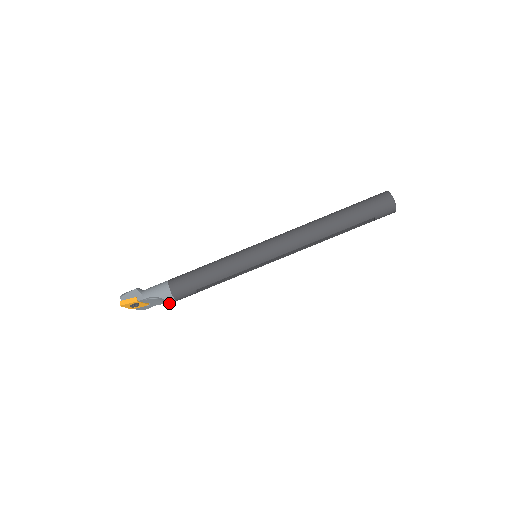
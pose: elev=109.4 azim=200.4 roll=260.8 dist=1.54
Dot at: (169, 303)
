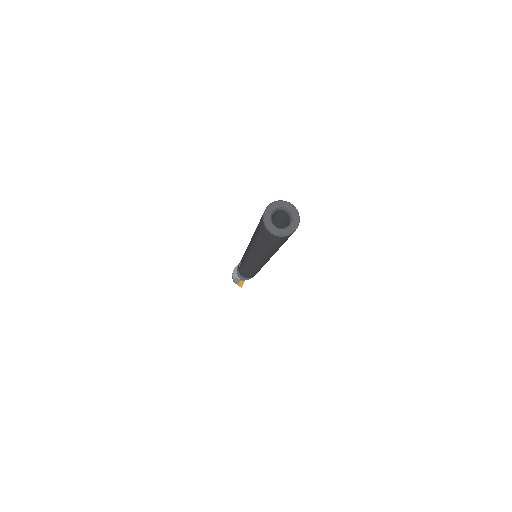
Dot at: occluded
